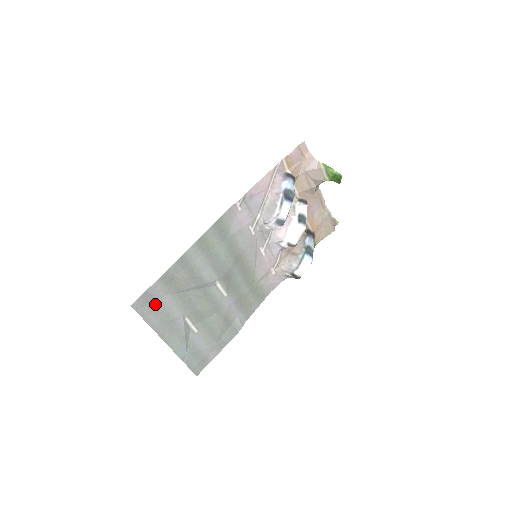
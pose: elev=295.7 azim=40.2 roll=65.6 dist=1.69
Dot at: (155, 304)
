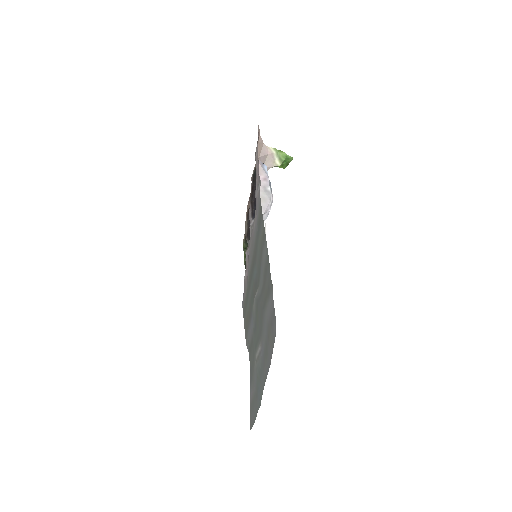
Dot at: (268, 328)
